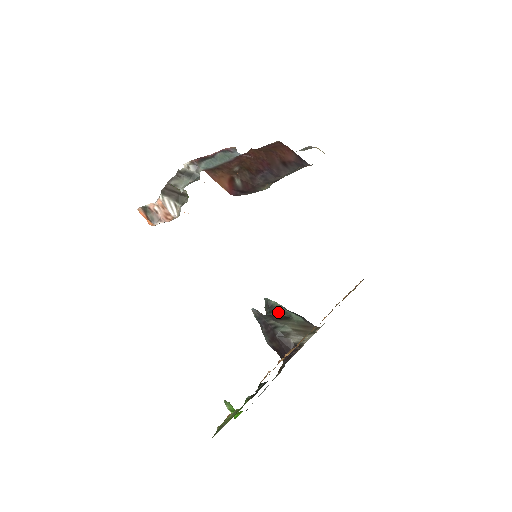
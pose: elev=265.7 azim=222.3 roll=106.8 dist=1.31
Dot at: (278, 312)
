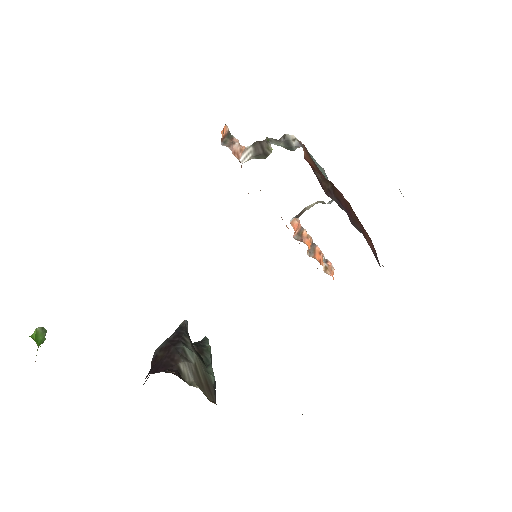
Dot at: (202, 351)
